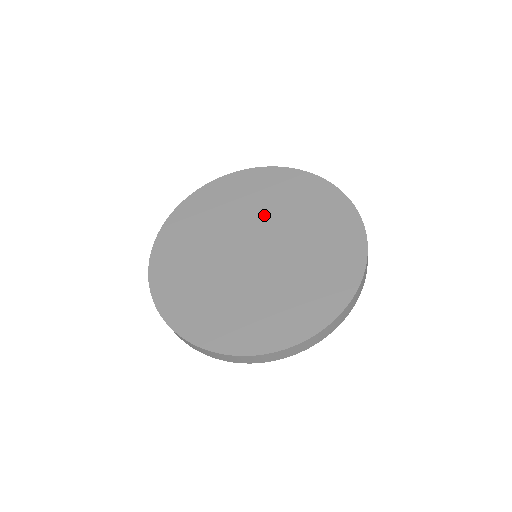
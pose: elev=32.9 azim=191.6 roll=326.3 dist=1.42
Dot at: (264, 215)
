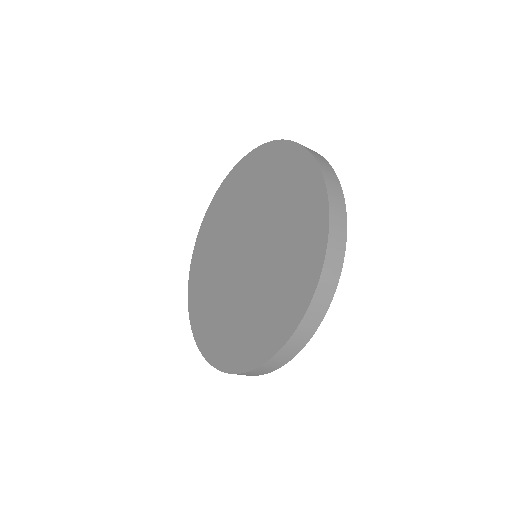
Dot at: (264, 213)
